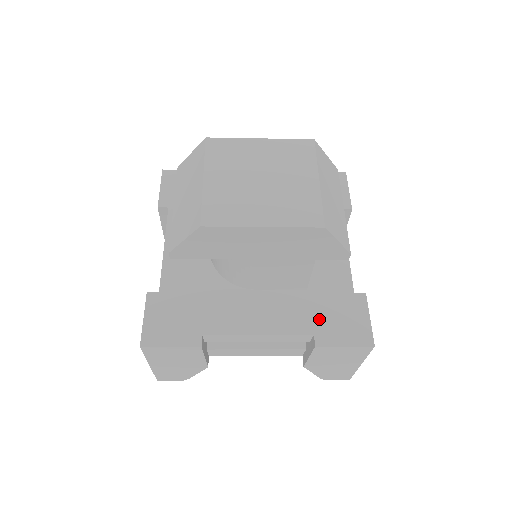
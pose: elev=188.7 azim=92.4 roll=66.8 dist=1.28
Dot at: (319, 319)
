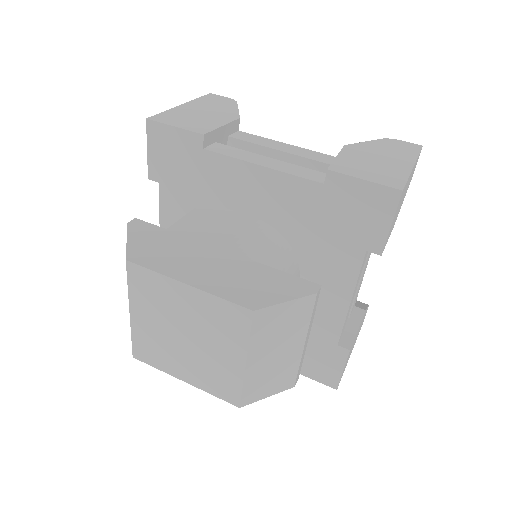
Dot at: occluded
